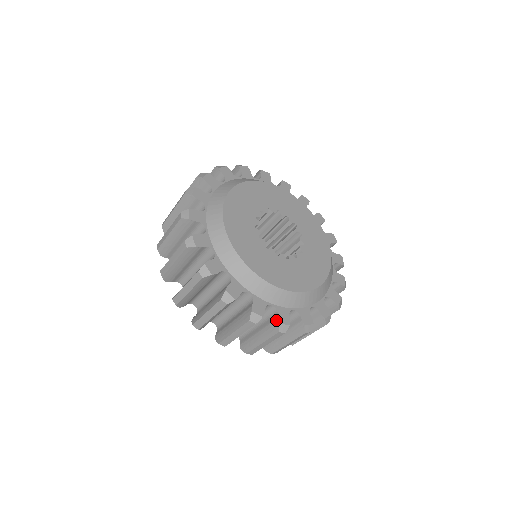
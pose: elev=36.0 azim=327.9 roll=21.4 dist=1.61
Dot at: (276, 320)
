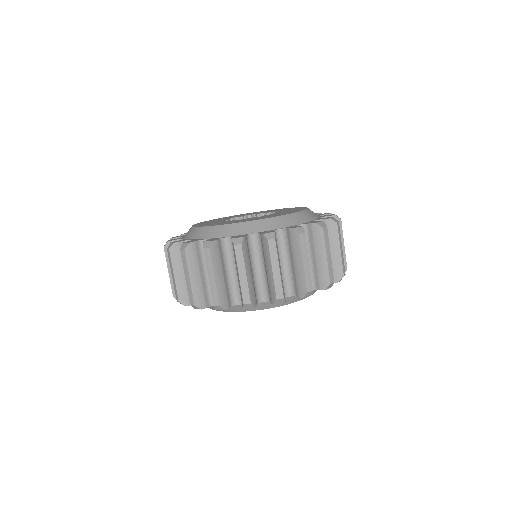
Dot at: occluded
